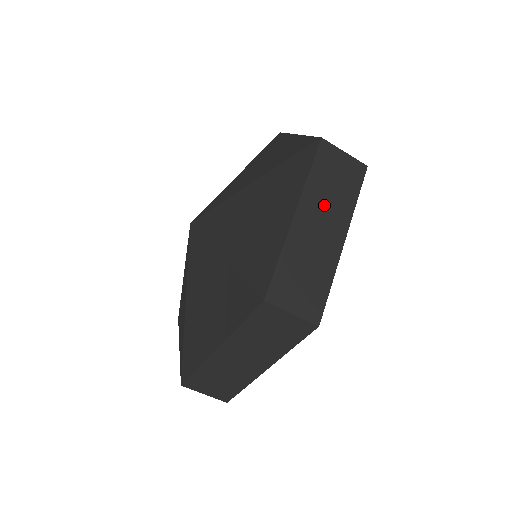
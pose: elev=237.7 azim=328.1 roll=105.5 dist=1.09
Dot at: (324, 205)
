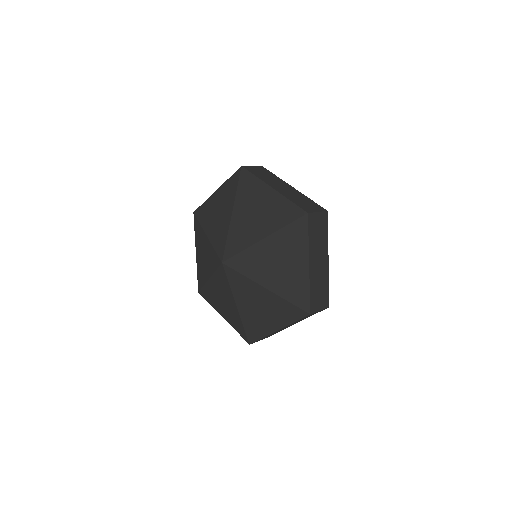
Dot at: (318, 249)
